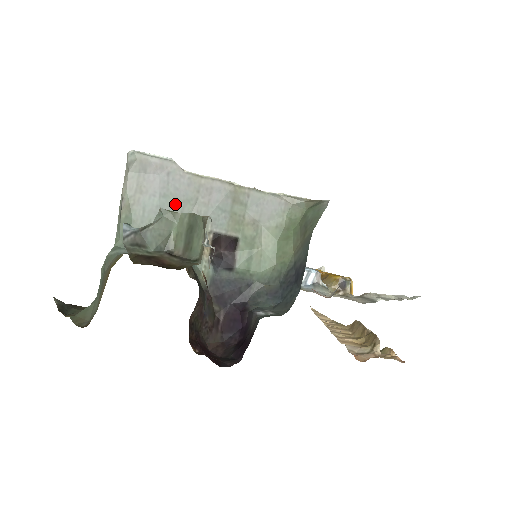
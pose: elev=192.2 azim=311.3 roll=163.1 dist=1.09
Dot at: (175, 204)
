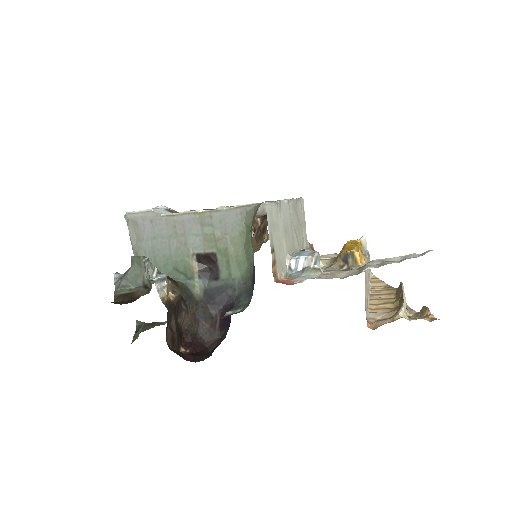
Dot at: (163, 242)
